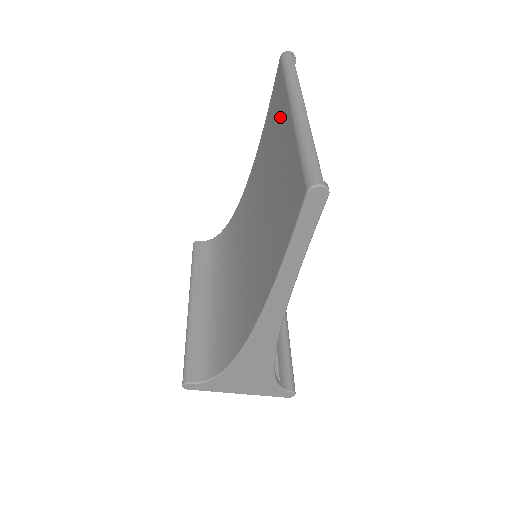
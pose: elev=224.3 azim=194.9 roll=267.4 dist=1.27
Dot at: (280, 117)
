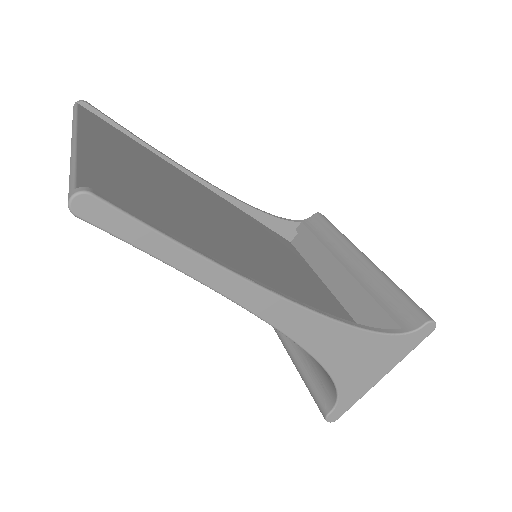
Dot at: occluded
